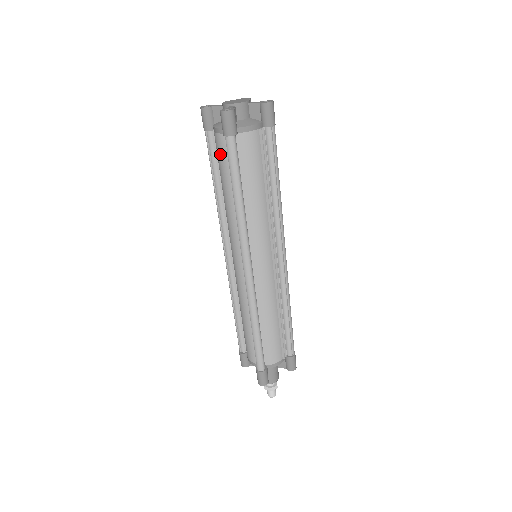
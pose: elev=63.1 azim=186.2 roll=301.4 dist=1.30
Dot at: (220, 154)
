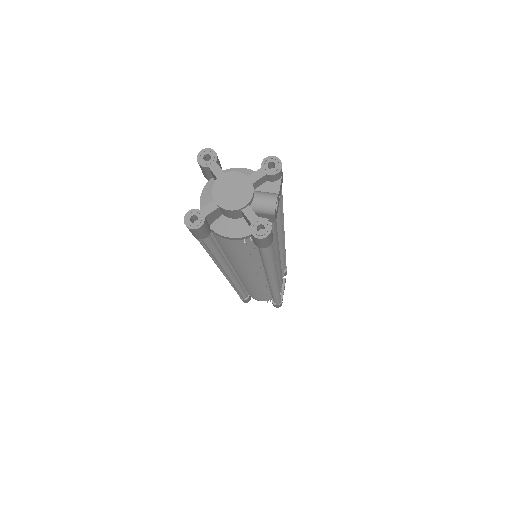
Dot at: occluded
